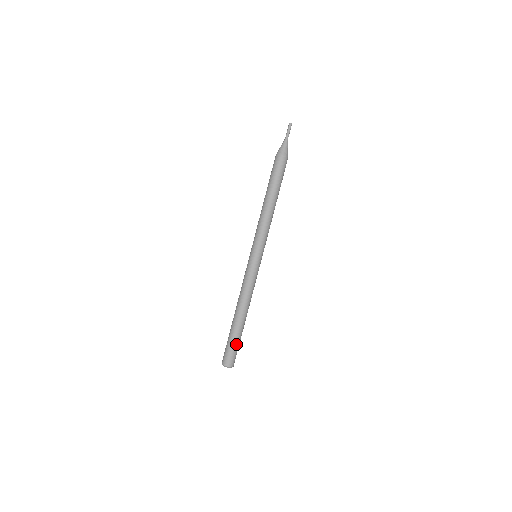
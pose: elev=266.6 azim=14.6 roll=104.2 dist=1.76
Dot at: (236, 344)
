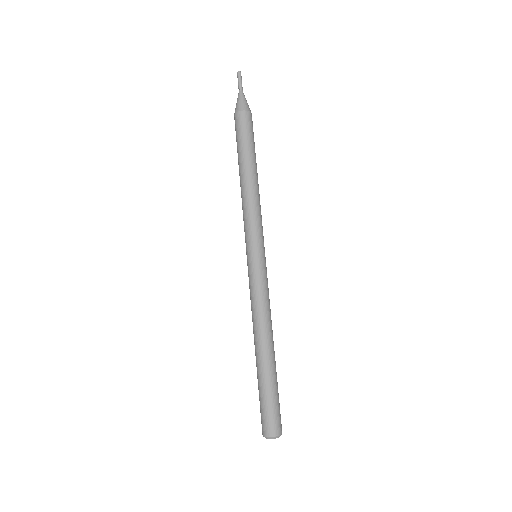
Dot at: (277, 395)
